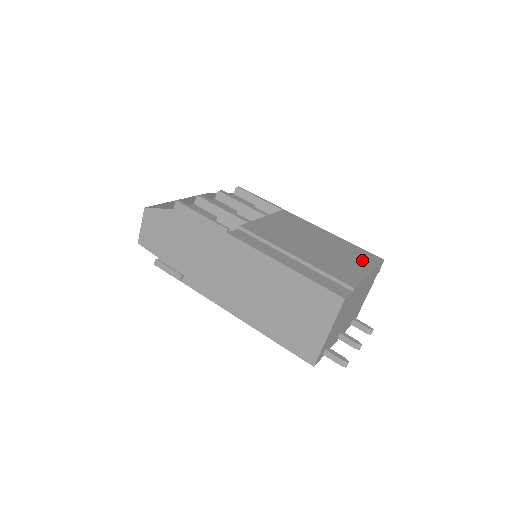
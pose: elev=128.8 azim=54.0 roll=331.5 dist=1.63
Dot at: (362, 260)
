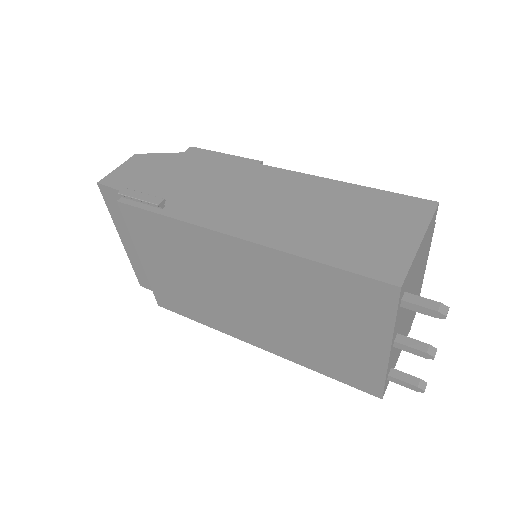
Dot at: occluded
